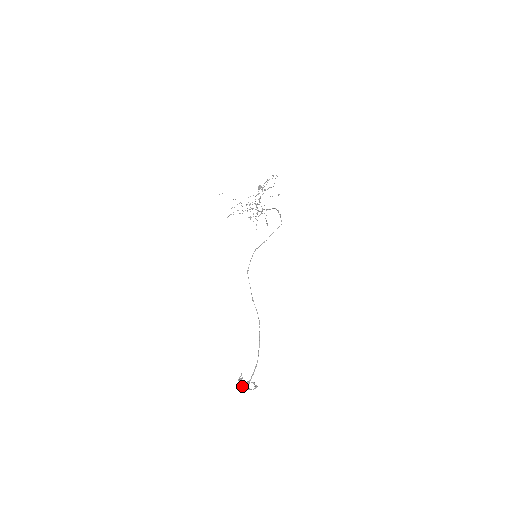
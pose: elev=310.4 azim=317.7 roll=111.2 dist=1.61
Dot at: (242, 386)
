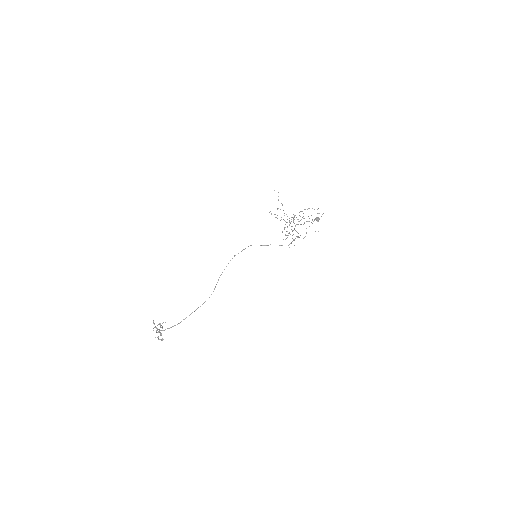
Dot at: occluded
